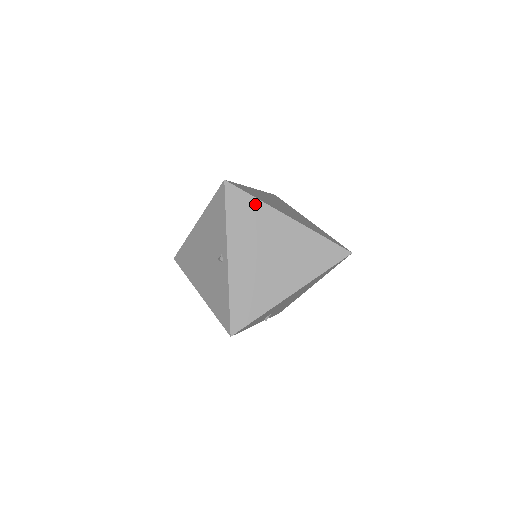
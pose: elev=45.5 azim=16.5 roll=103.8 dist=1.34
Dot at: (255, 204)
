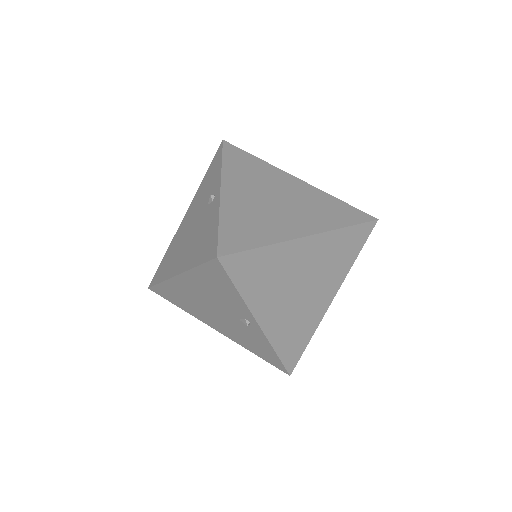
Dot at: (264, 254)
